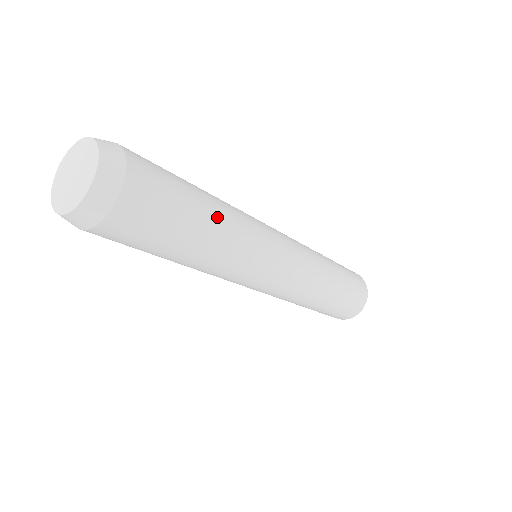
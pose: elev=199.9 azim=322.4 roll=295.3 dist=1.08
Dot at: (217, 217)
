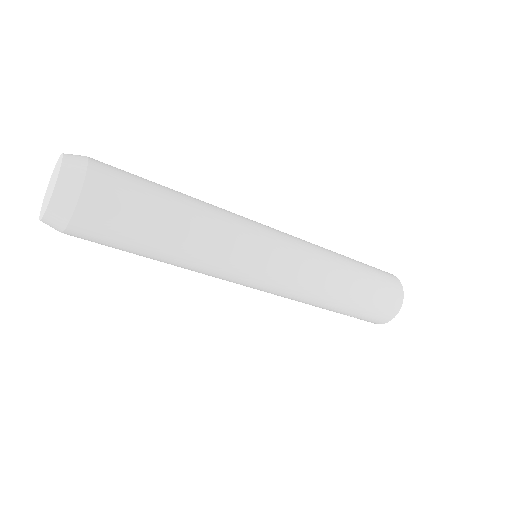
Dot at: (189, 200)
